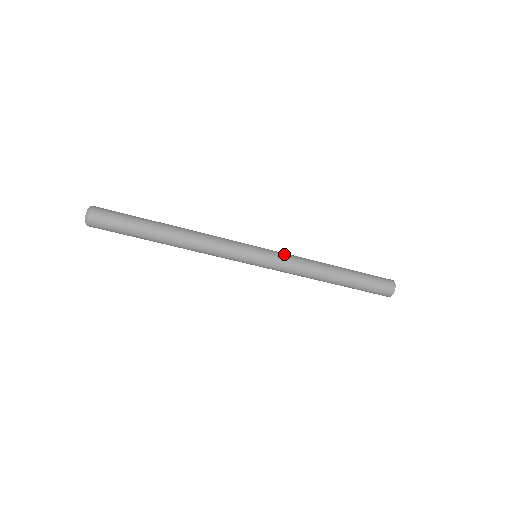
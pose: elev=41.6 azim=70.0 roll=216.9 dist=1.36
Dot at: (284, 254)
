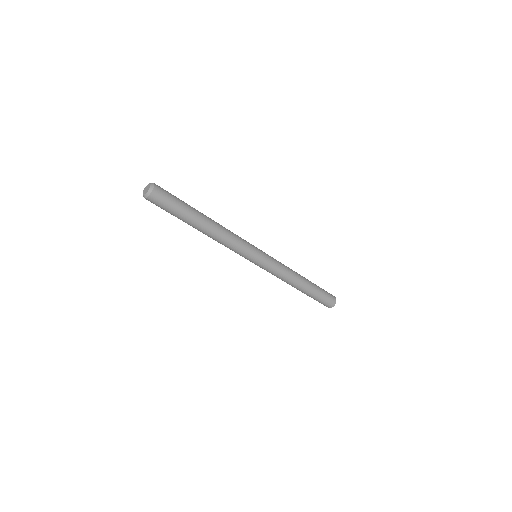
Dot at: (275, 267)
